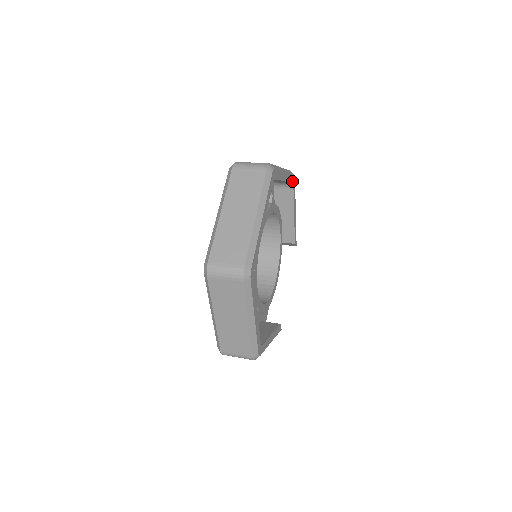
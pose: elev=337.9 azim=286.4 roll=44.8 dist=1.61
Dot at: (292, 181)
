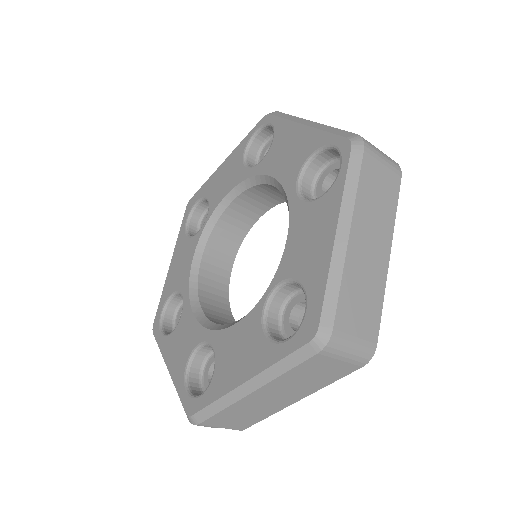
Dot at: occluded
